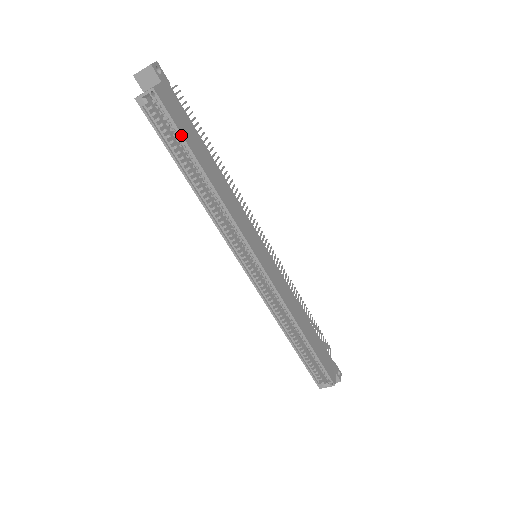
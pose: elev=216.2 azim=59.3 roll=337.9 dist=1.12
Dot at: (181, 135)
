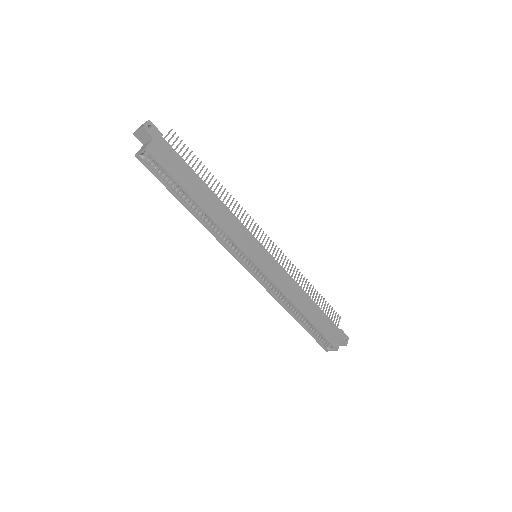
Dot at: (173, 179)
